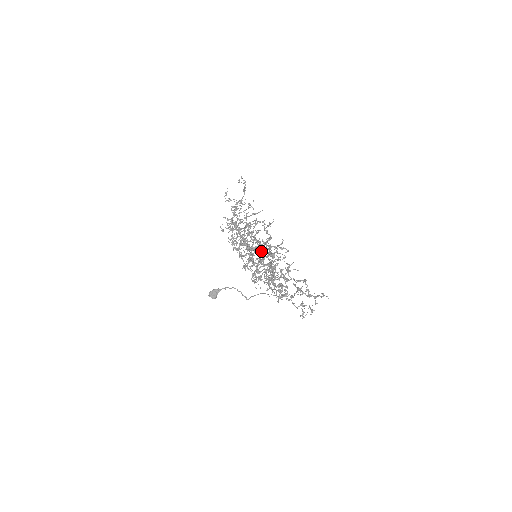
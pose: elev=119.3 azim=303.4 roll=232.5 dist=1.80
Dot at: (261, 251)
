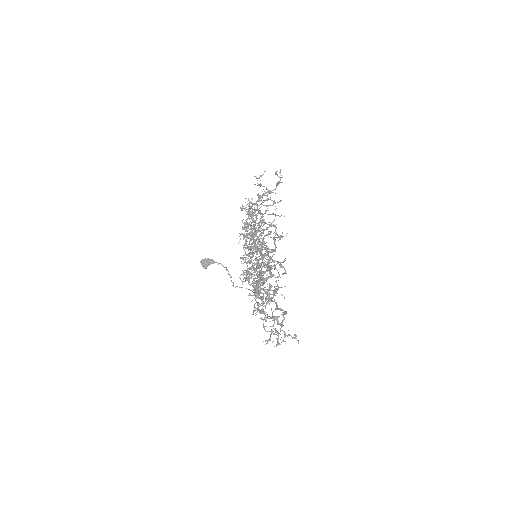
Dot at: occluded
